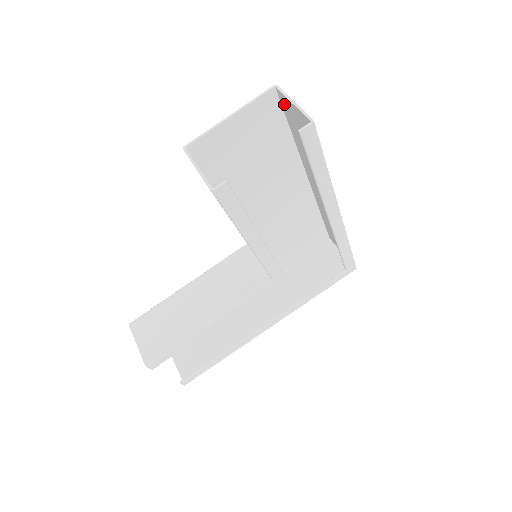
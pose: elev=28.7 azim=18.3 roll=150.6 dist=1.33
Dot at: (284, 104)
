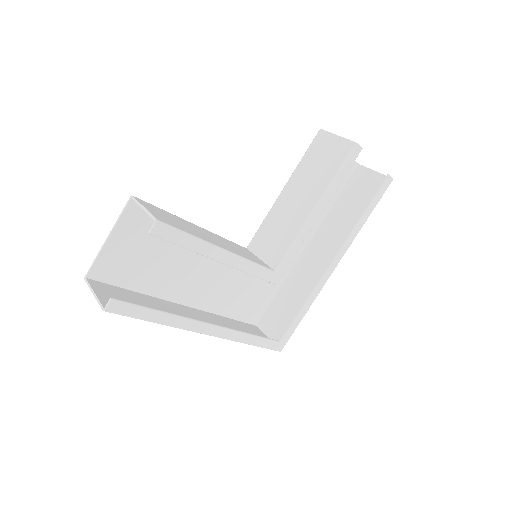
Dot at: (357, 175)
